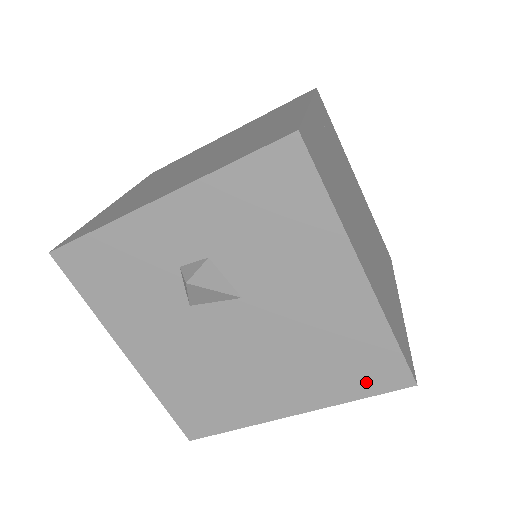
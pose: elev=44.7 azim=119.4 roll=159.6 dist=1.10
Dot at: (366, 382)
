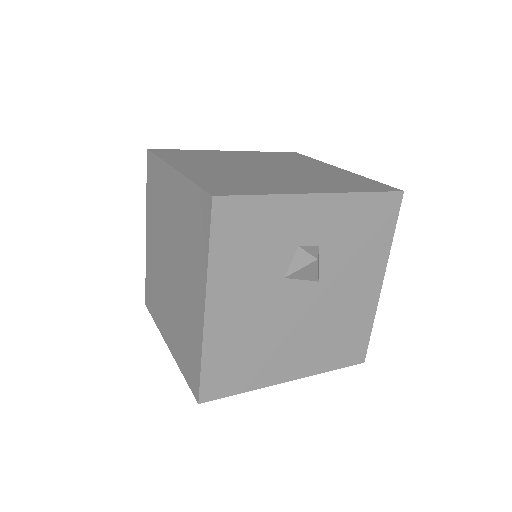
Dot at: (344, 357)
